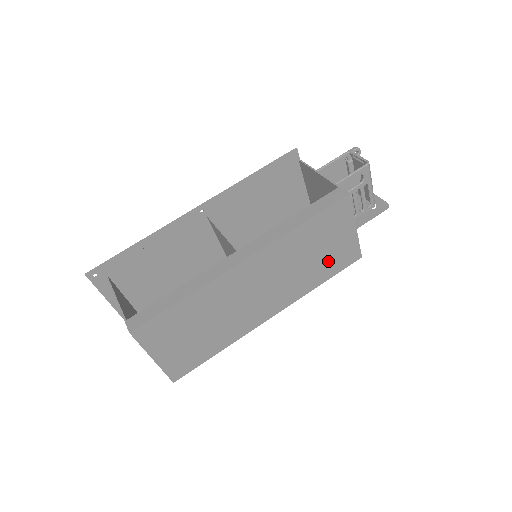
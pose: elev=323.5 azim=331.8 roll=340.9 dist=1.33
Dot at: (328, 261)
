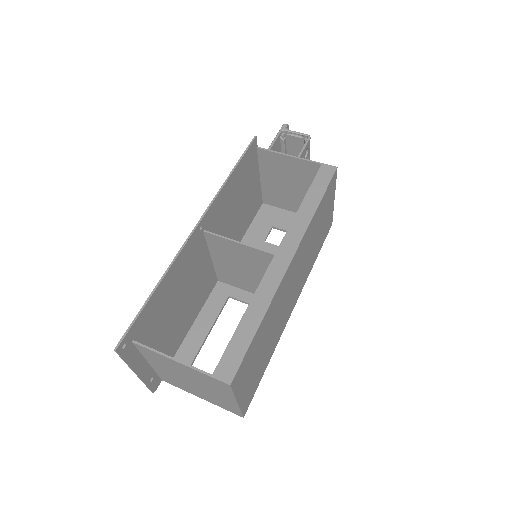
Dot at: (321, 237)
